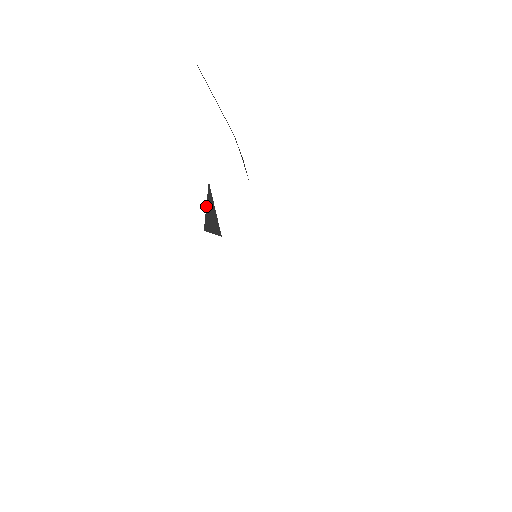
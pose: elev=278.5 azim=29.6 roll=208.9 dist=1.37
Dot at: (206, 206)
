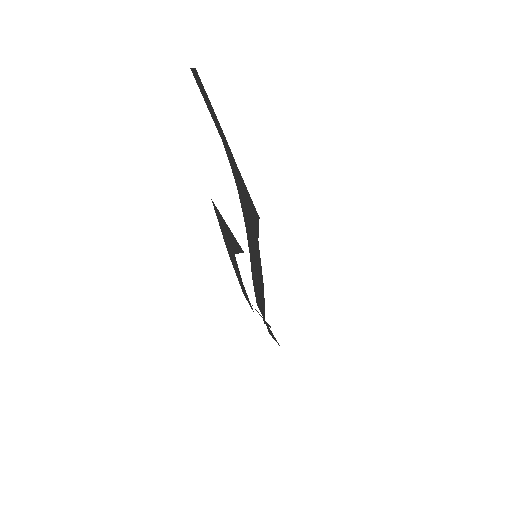
Dot at: (223, 227)
